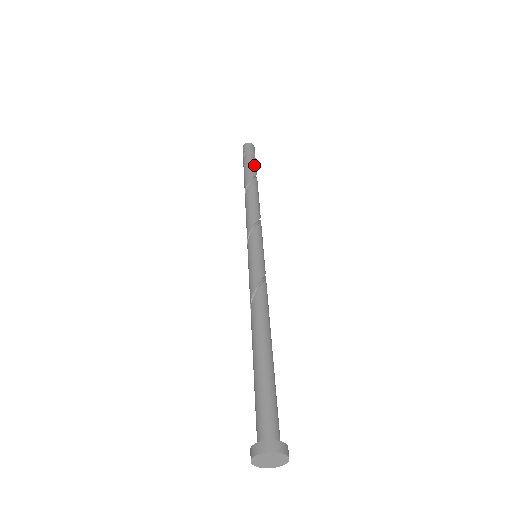
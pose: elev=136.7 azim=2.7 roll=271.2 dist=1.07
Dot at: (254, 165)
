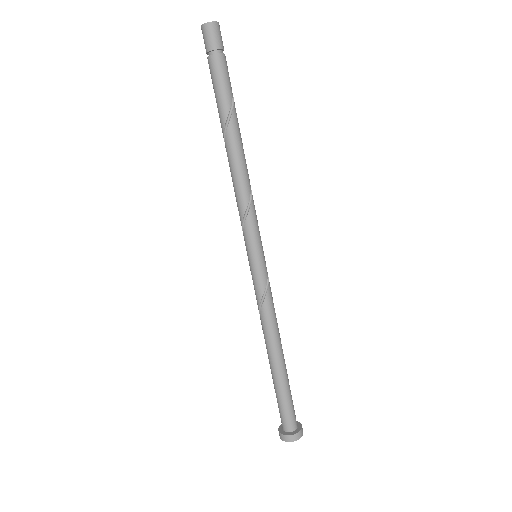
Dot at: (223, 86)
